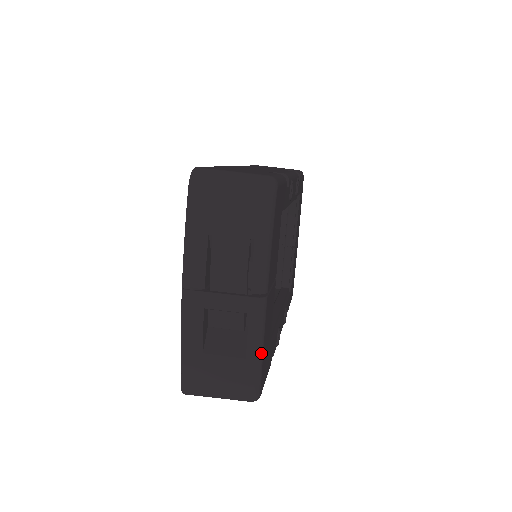
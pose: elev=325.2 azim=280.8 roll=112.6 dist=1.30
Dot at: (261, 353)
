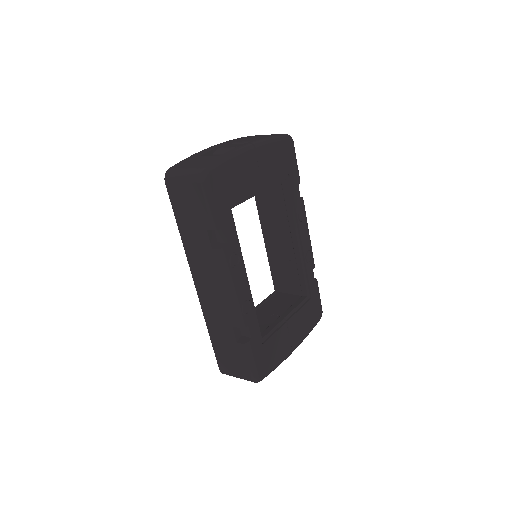
Dot at: (230, 158)
